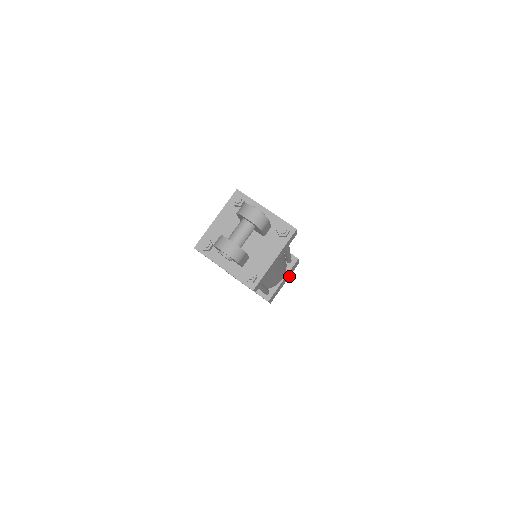
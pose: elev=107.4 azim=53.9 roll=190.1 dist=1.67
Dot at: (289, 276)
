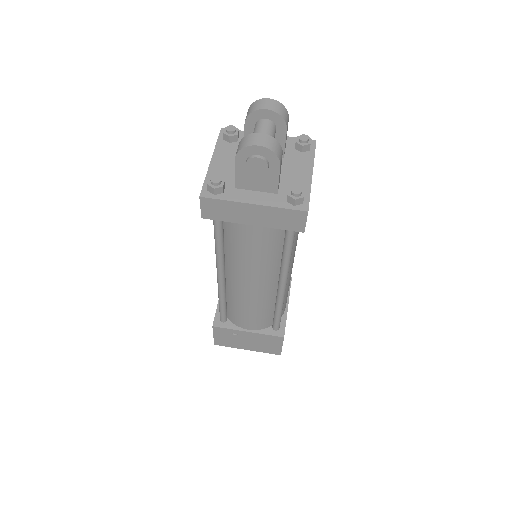
Dot at: occluded
